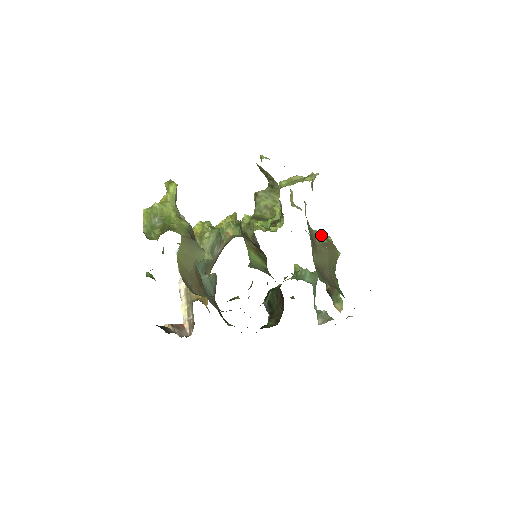
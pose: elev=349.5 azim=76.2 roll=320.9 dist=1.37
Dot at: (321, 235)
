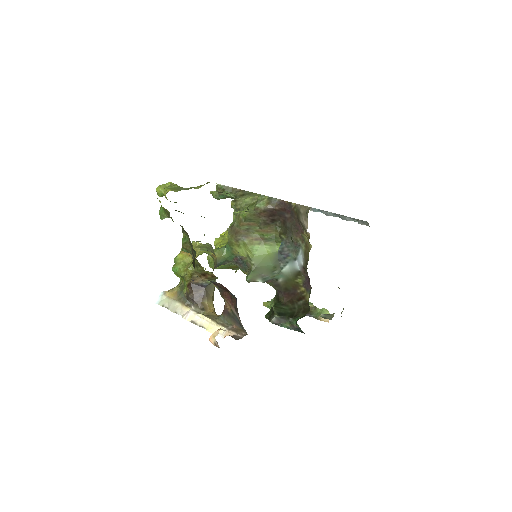
Dot at: occluded
